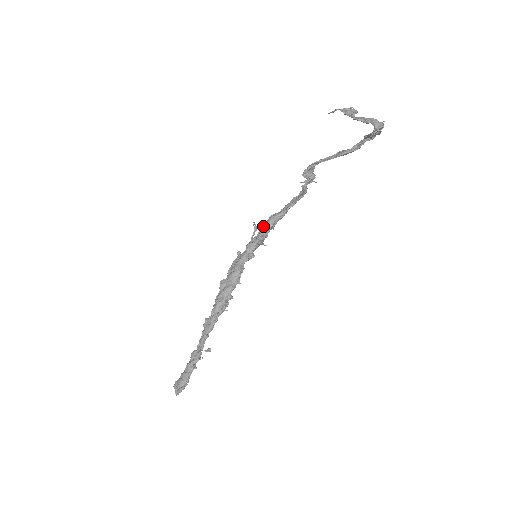
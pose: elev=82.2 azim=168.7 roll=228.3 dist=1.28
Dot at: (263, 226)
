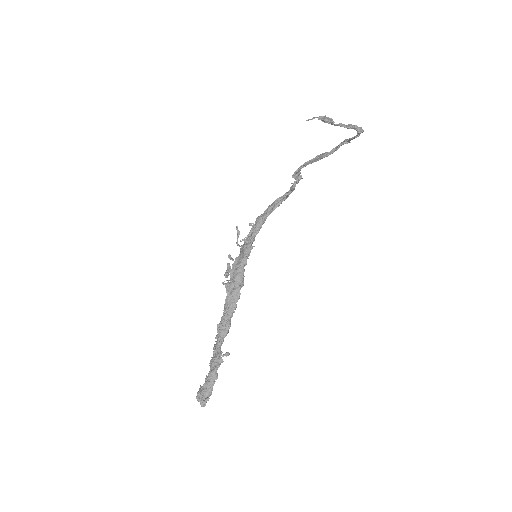
Dot at: (253, 228)
